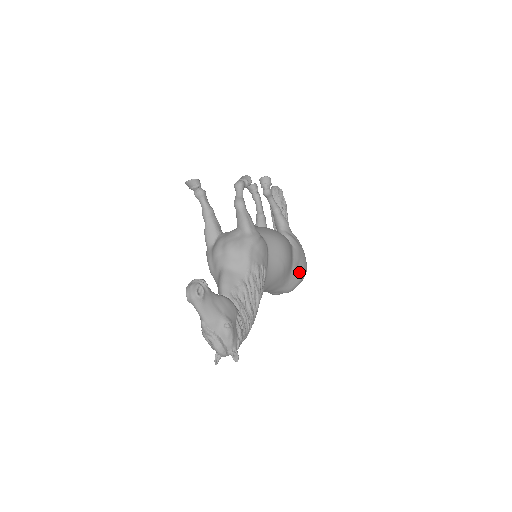
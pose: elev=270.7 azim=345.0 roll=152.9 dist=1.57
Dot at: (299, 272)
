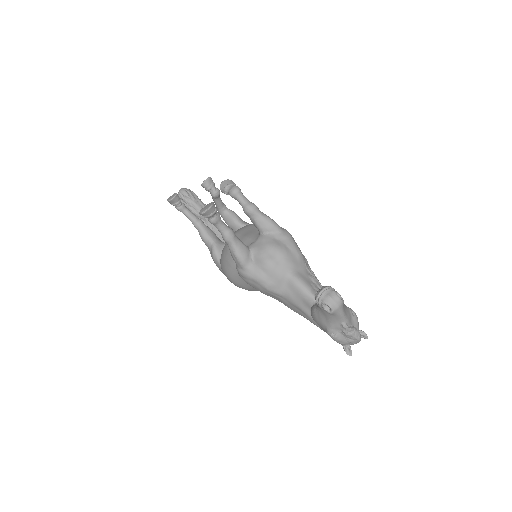
Dot at: occluded
